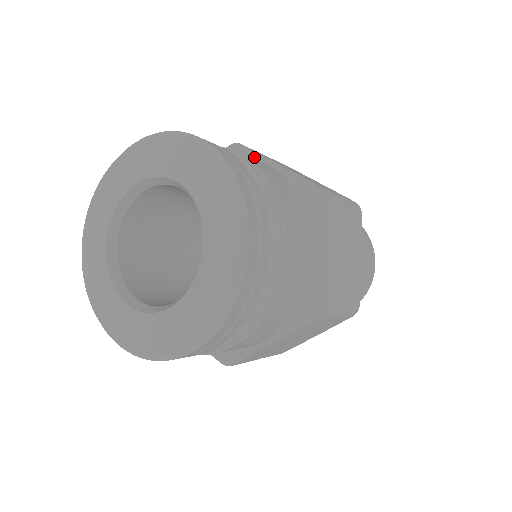
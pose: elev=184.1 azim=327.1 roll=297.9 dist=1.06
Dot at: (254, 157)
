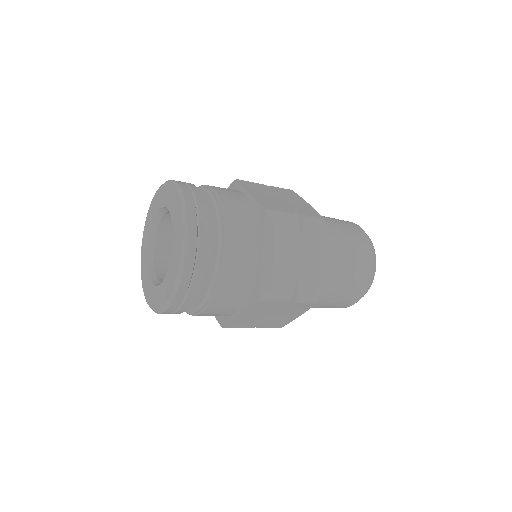
Dot at: (241, 189)
